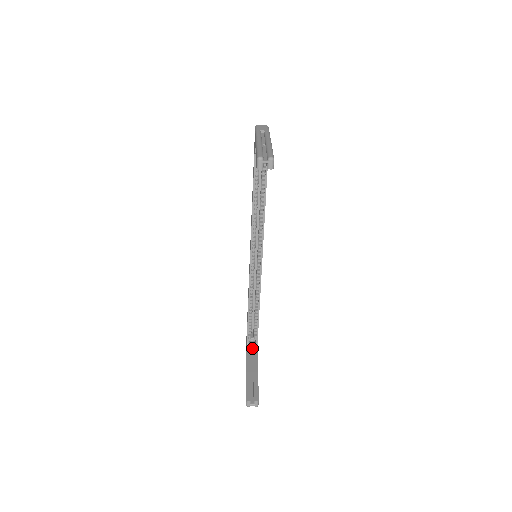
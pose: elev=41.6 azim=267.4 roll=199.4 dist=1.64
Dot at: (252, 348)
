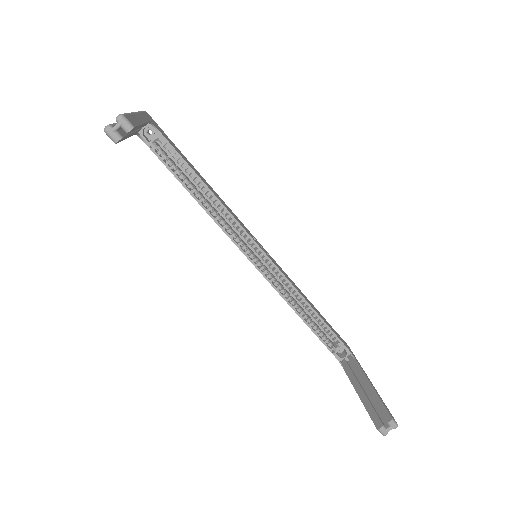
Dot at: (347, 359)
